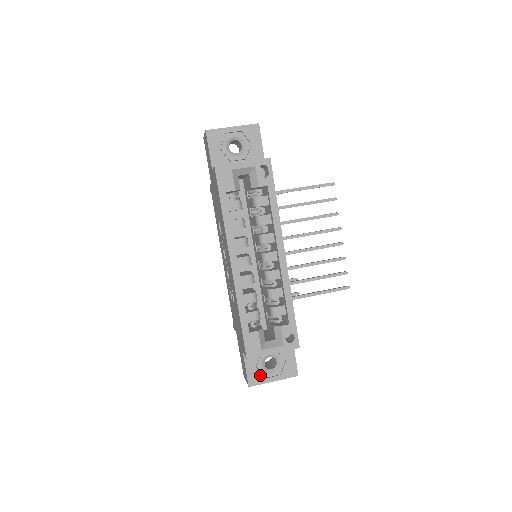
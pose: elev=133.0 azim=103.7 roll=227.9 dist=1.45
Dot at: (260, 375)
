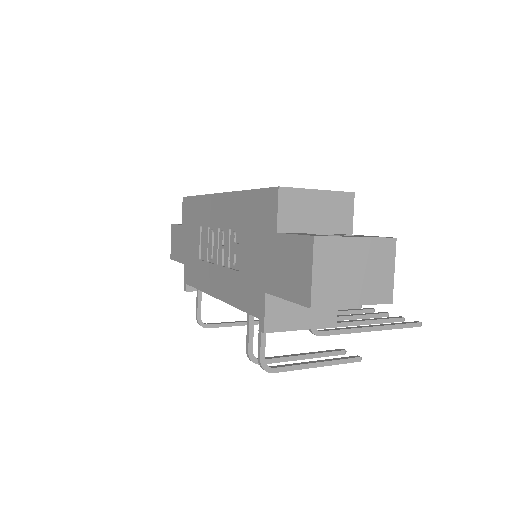
Dot at: occluded
